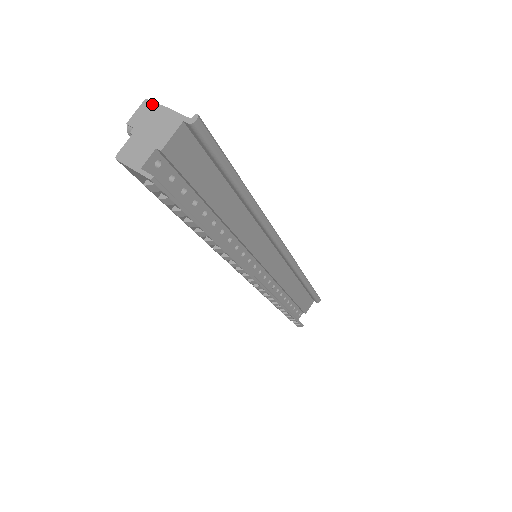
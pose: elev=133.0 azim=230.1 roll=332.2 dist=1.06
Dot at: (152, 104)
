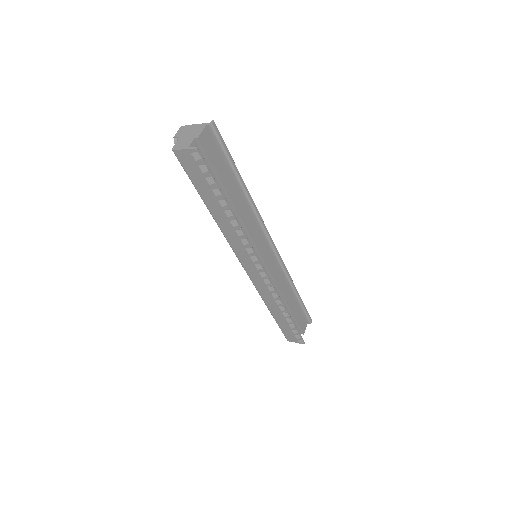
Dot at: (186, 126)
